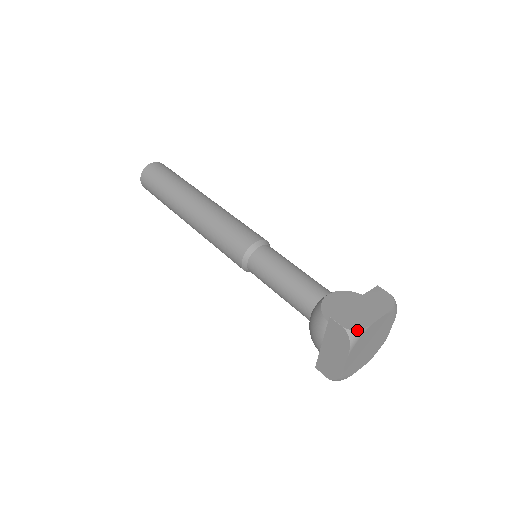
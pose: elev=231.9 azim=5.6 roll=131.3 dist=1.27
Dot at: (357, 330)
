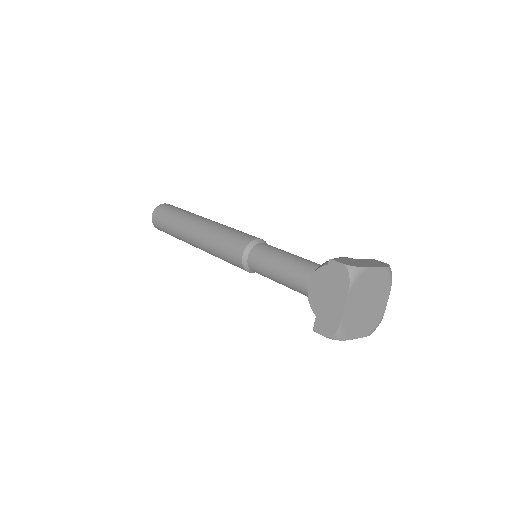
Dot at: (335, 334)
